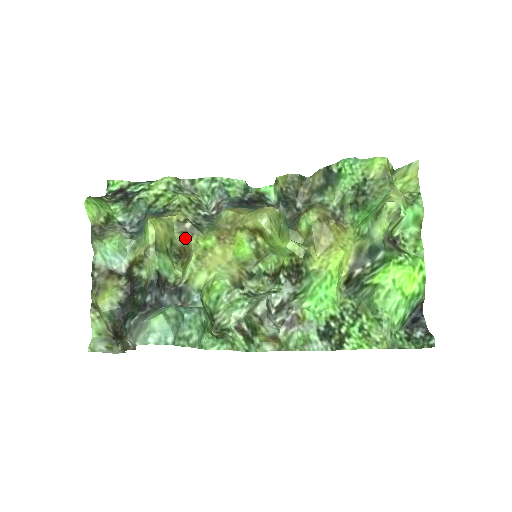
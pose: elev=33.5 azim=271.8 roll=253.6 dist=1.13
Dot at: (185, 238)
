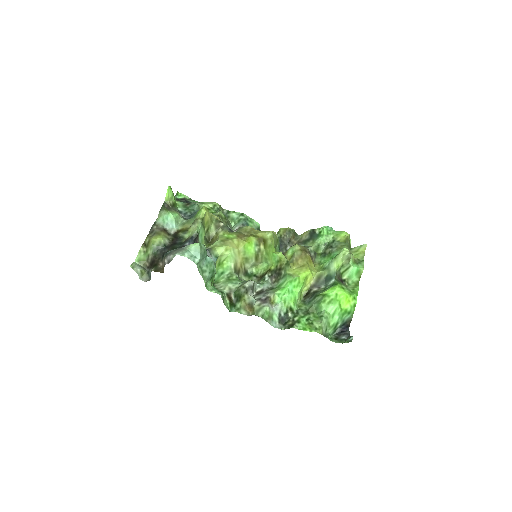
Dot at: (216, 231)
